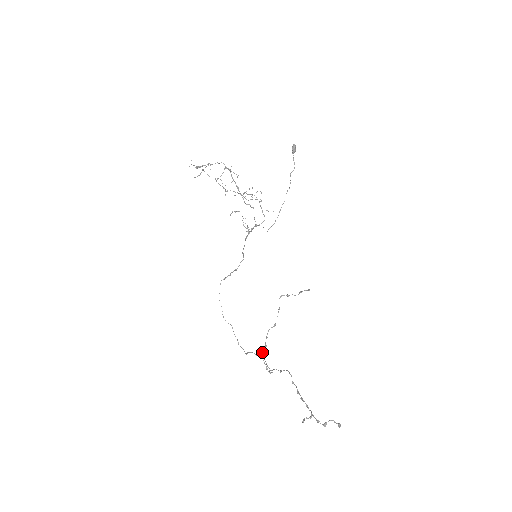
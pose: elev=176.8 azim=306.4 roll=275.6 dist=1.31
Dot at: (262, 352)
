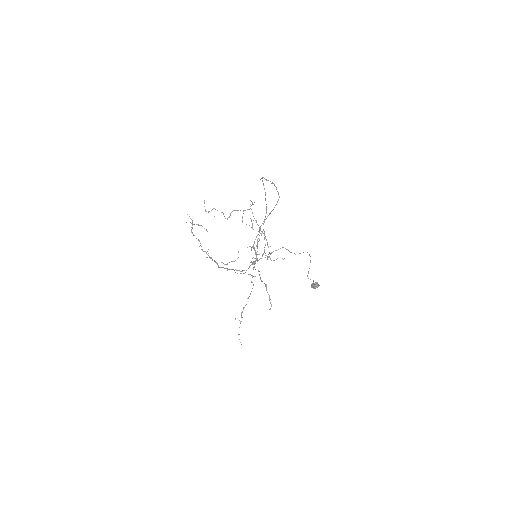
Dot at: (250, 262)
